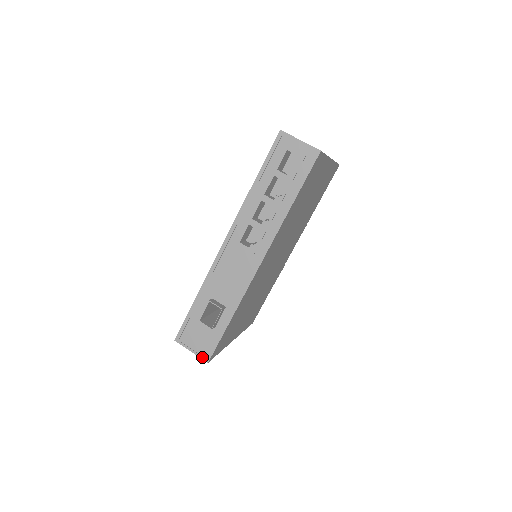
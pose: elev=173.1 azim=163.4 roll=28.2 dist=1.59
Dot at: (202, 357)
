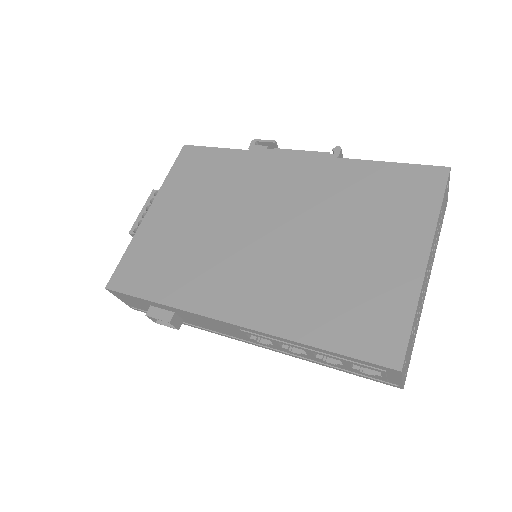
Dot at: (129, 306)
